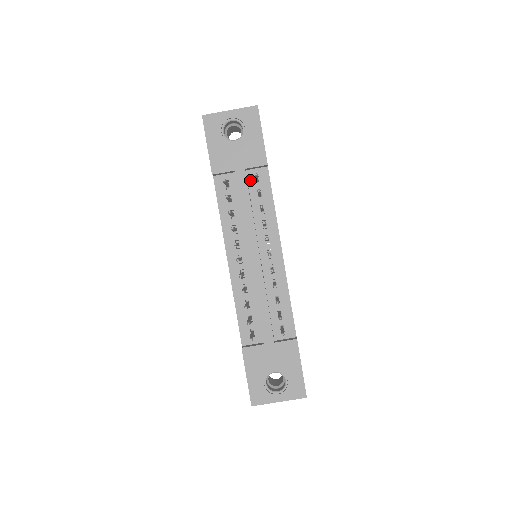
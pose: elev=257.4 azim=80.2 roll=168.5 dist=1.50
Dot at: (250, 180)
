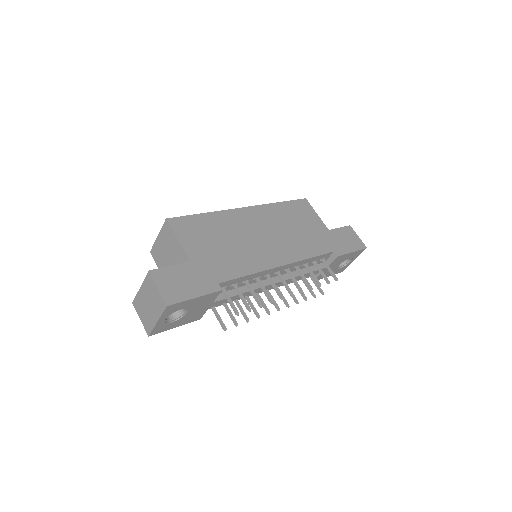
Dot at: occluded
